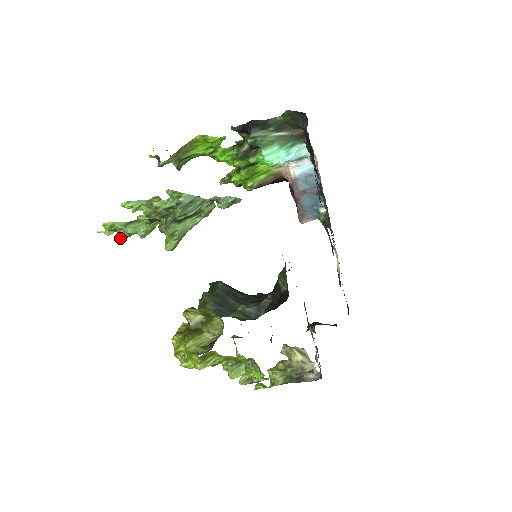
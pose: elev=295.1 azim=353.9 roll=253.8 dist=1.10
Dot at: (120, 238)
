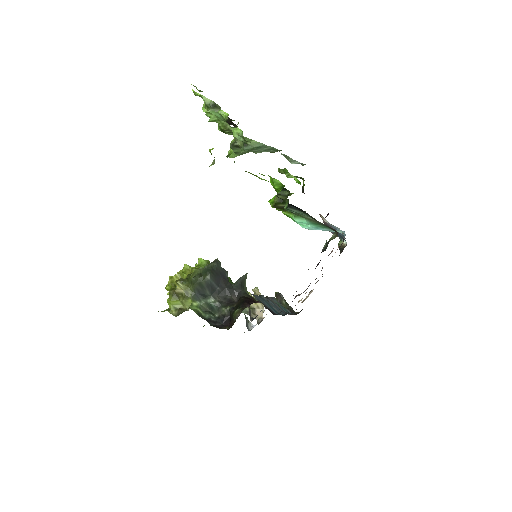
Dot at: (204, 107)
